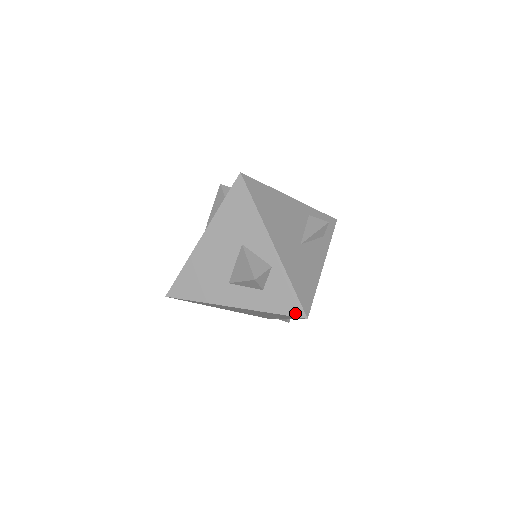
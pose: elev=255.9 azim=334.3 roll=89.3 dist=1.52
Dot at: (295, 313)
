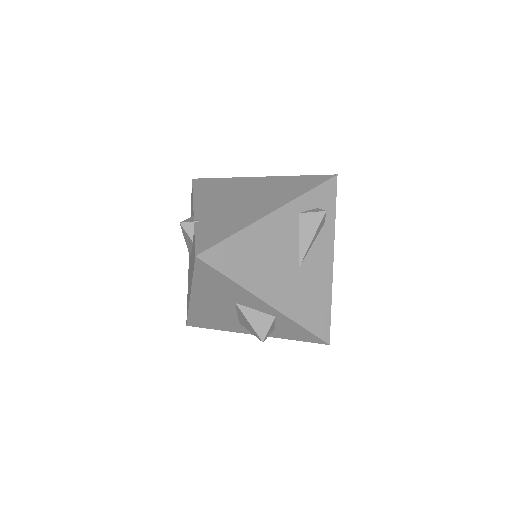
Dot at: (315, 342)
